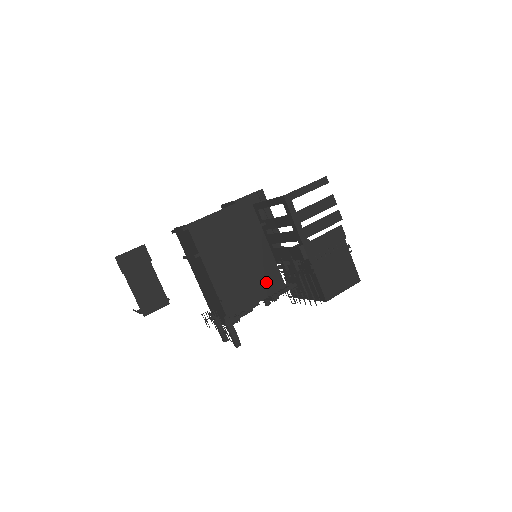
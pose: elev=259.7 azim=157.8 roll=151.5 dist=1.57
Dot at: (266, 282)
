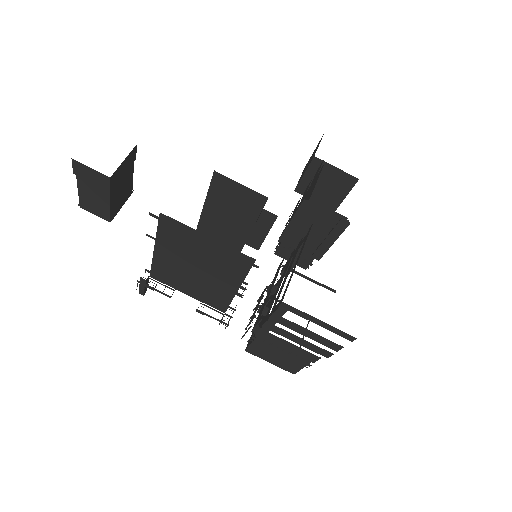
Dot at: (208, 297)
